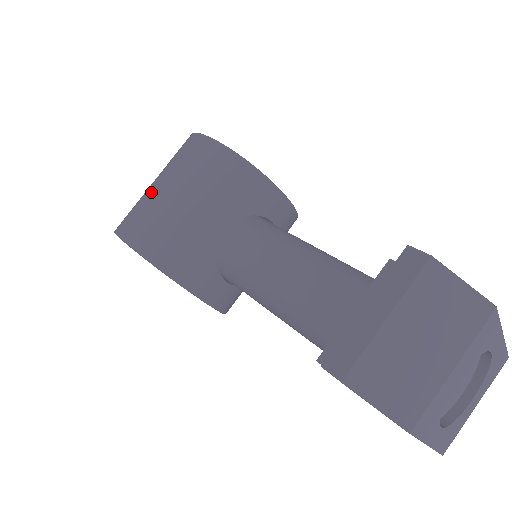
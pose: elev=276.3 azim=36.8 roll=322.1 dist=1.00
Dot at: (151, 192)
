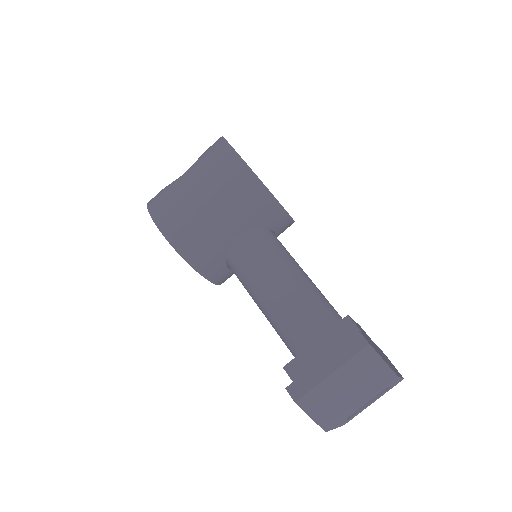
Dot at: (184, 188)
